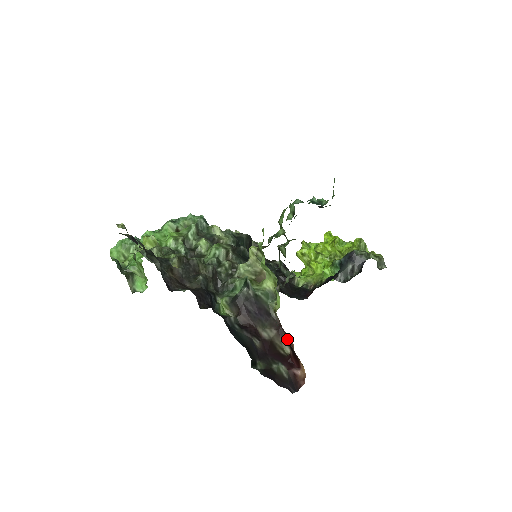
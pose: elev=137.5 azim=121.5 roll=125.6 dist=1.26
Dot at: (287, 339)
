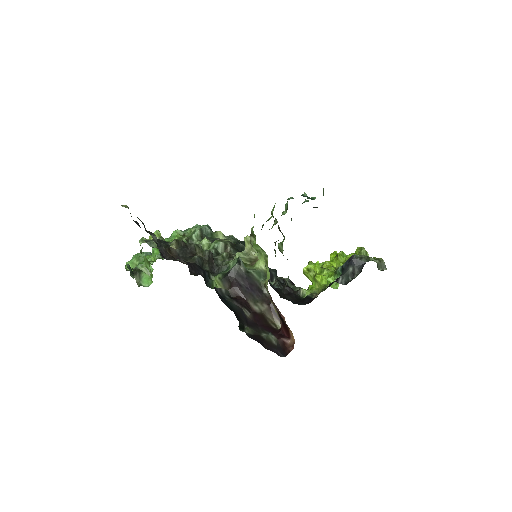
Dot at: occluded
